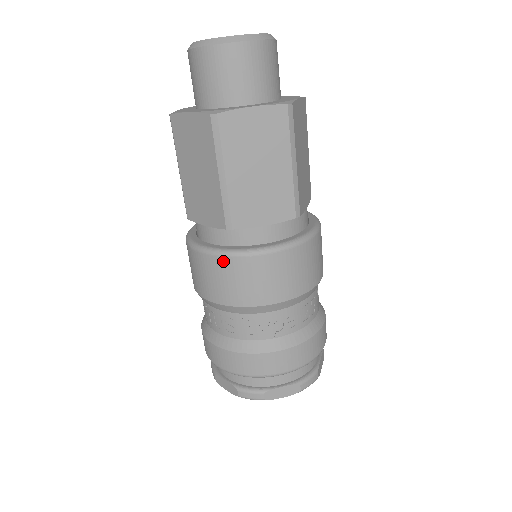
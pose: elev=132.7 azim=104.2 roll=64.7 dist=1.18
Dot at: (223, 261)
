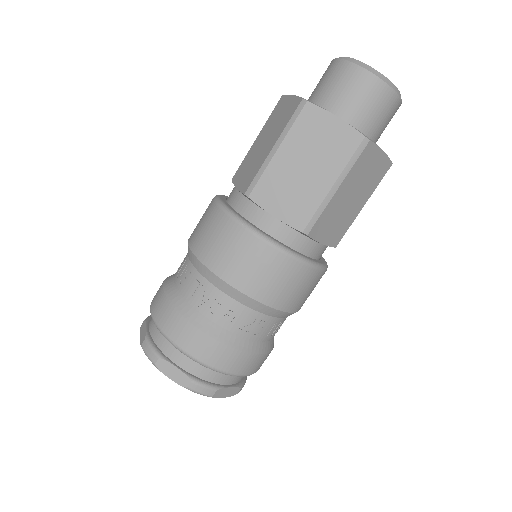
Dot at: (222, 216)
